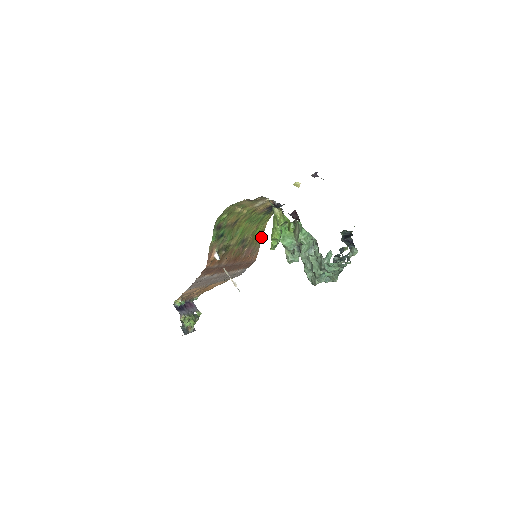
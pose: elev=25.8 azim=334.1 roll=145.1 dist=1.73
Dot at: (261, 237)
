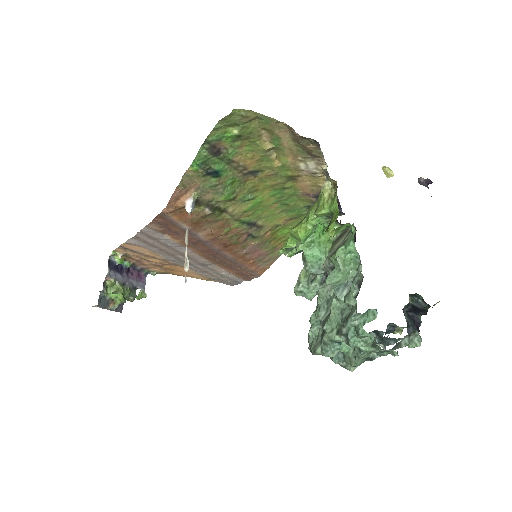
Dot at: occluded
